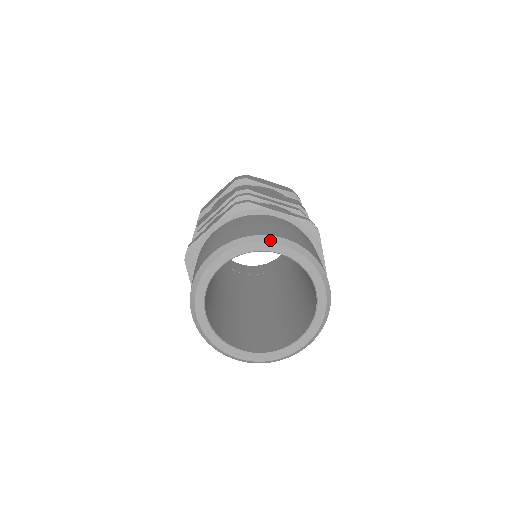
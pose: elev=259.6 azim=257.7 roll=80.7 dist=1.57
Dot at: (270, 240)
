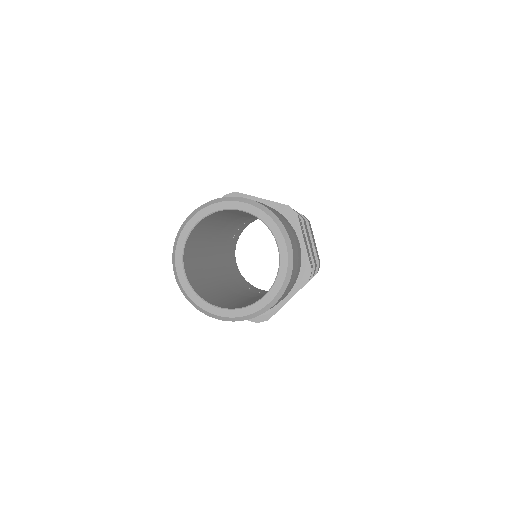
Dot at: (284, 233)
